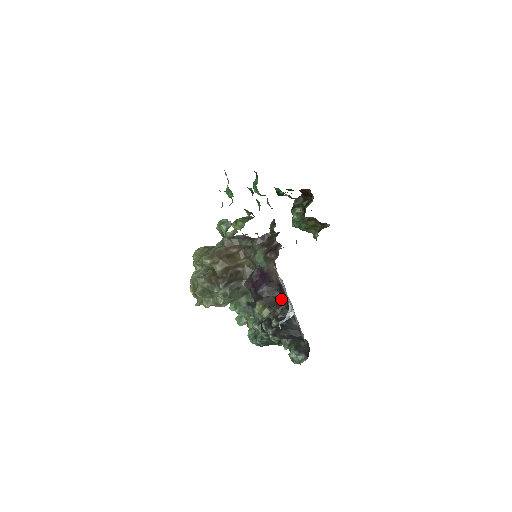
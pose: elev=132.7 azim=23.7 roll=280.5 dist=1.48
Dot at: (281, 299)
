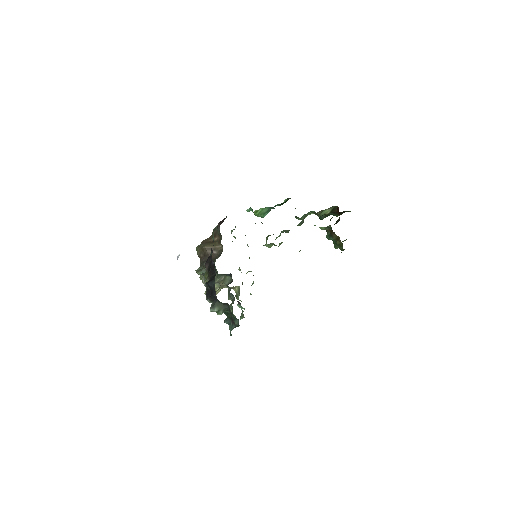
Dot at: (212, 263)
